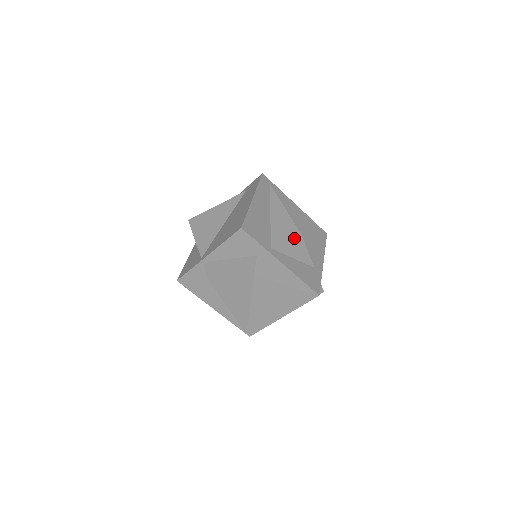
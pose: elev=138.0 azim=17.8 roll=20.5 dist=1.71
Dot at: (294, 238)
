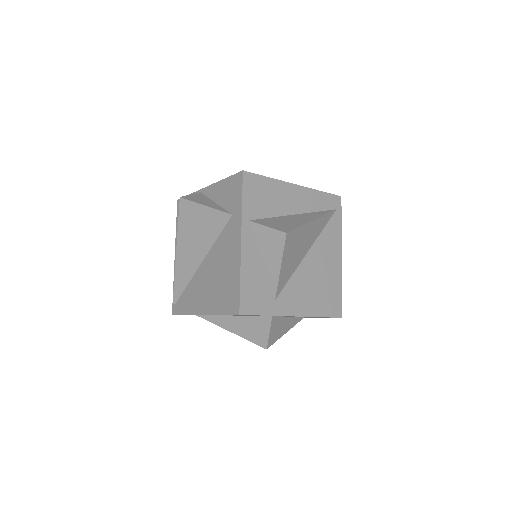
Dot at: (277, 232)
